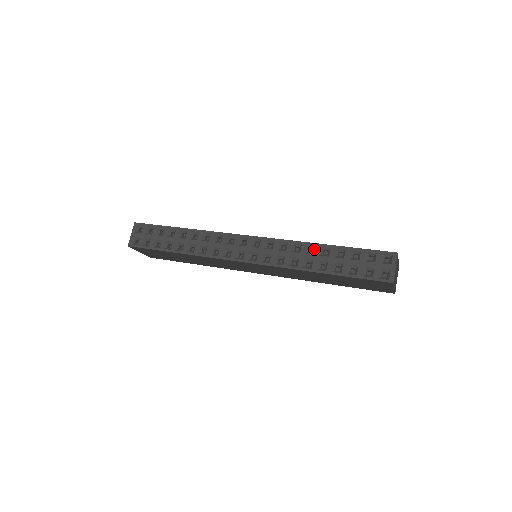
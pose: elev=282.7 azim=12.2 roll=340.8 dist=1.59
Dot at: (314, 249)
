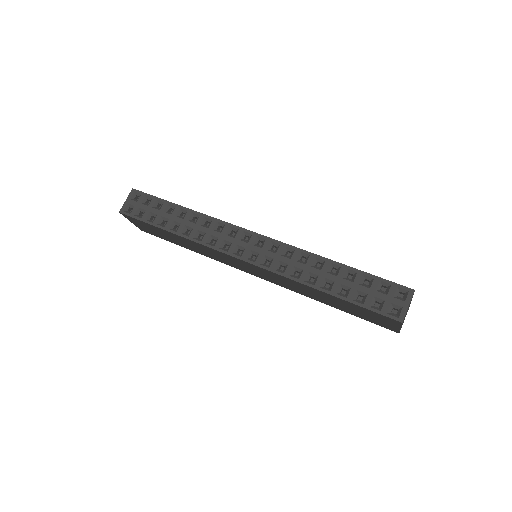
Dot at: (322, 264)
